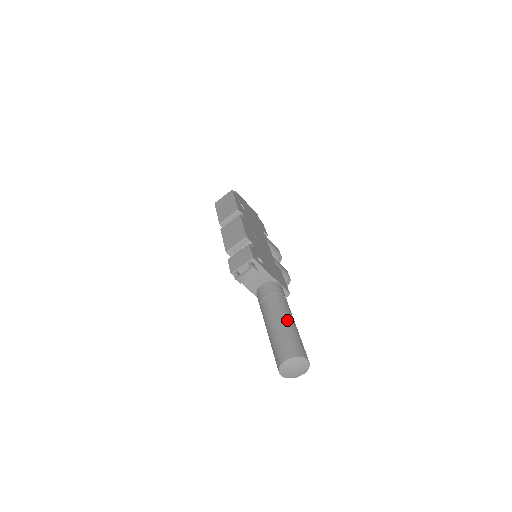
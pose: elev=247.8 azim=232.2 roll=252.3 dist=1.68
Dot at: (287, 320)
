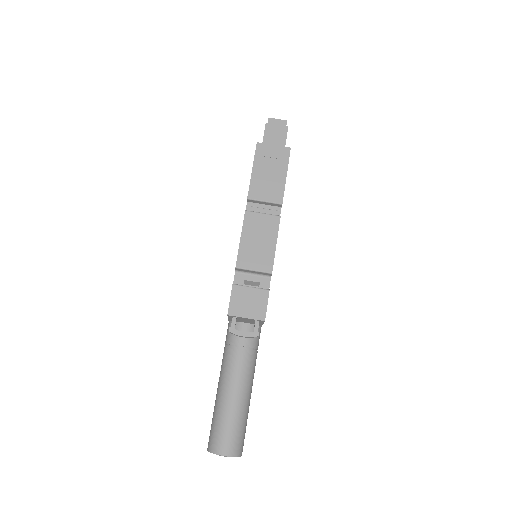
Dot at: (248, 397)
